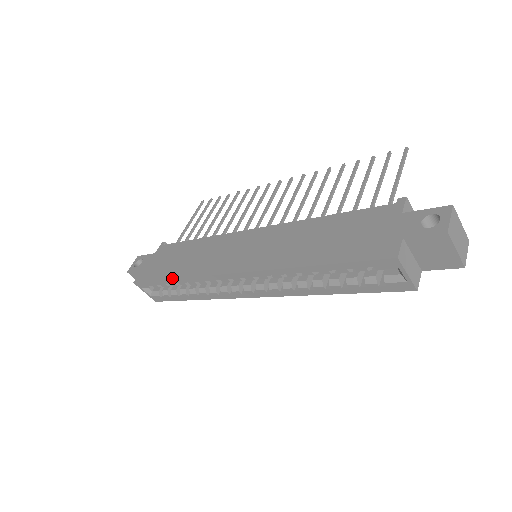
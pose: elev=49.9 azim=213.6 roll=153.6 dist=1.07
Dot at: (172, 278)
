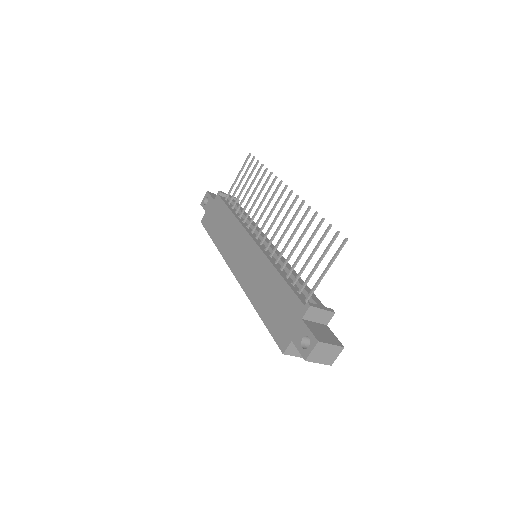
Dot at: (214, 242)
